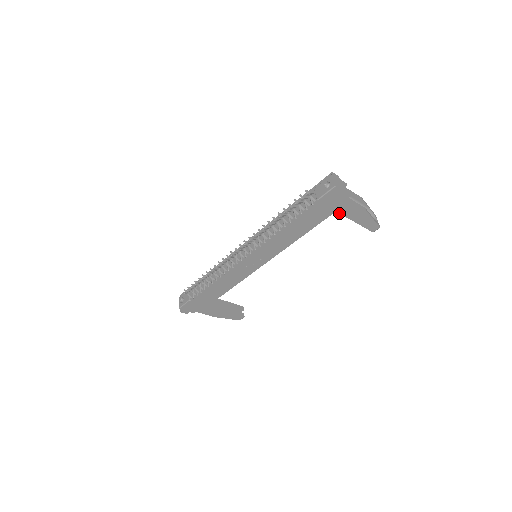
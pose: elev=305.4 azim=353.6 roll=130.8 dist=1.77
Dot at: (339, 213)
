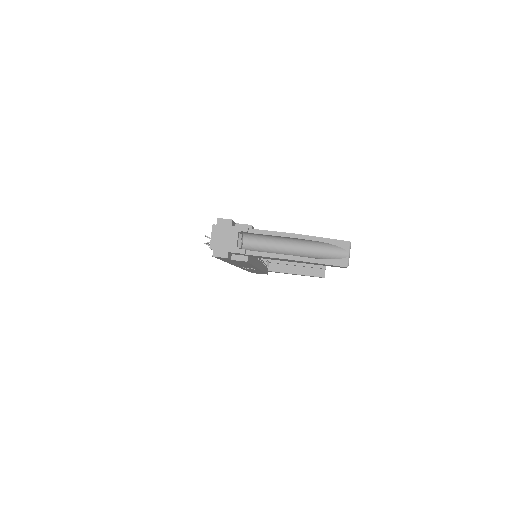
Dot at: (263, 258)
